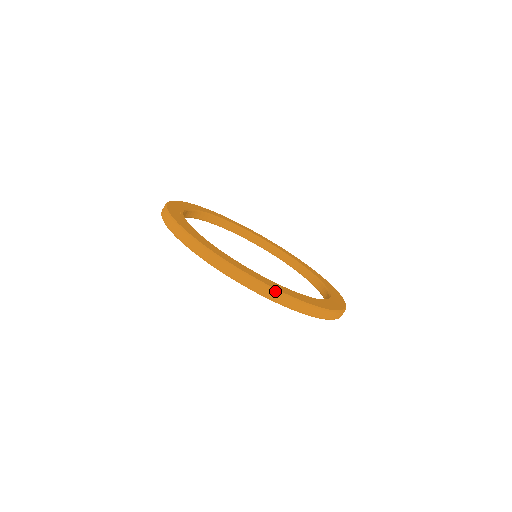
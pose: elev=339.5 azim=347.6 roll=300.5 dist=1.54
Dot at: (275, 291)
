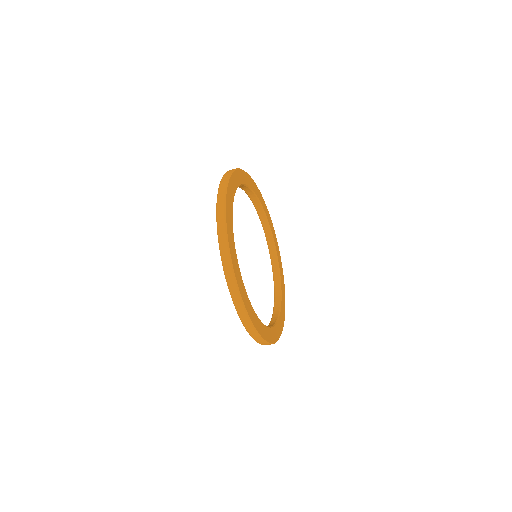
Dot at: (248, 319)
